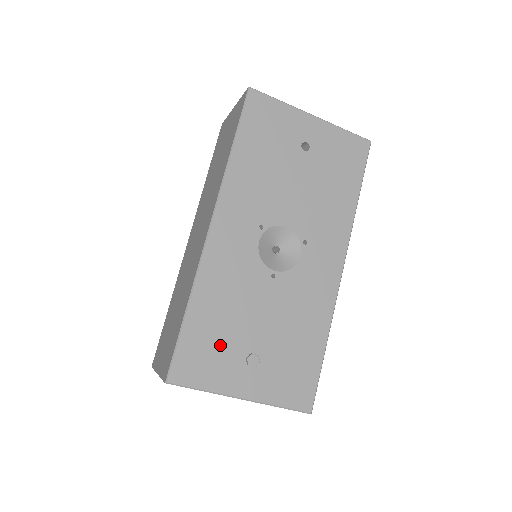
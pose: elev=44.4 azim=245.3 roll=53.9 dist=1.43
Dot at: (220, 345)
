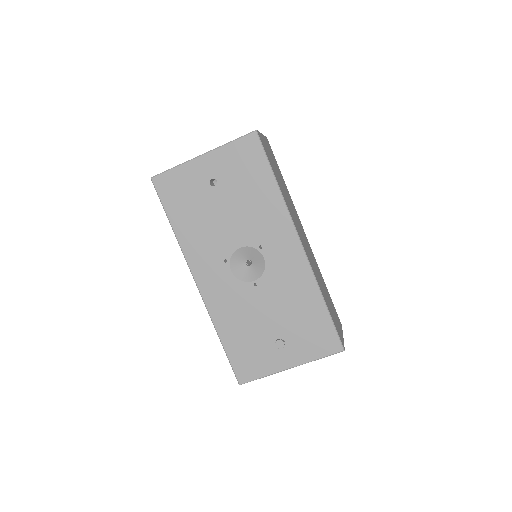
Dot at: (254, 347)
